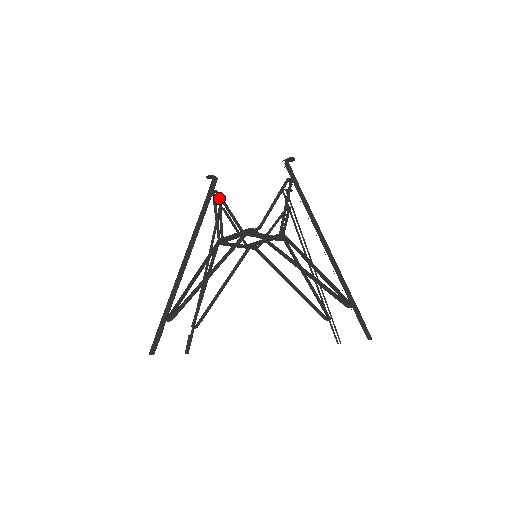
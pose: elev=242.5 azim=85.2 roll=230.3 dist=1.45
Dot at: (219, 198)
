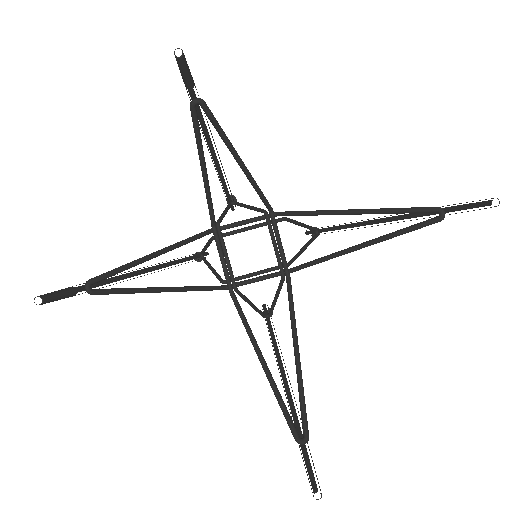
Dot at: (238, 203)
